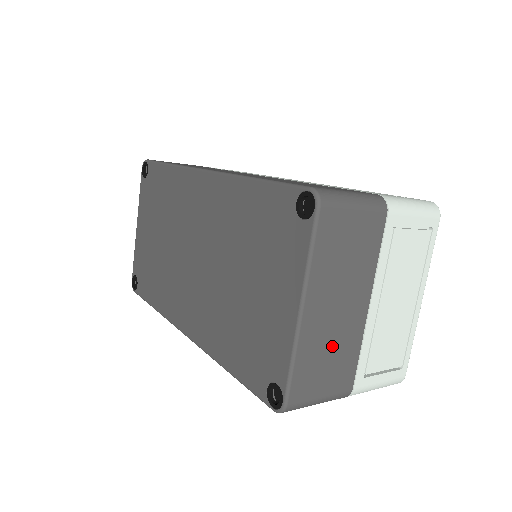
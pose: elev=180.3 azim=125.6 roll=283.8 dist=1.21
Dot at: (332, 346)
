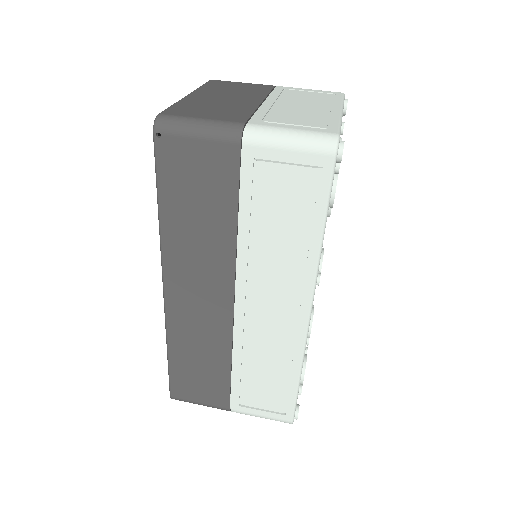
Dot at: occluded
